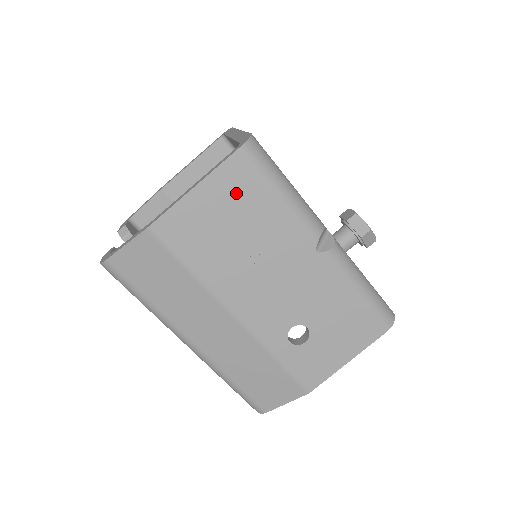
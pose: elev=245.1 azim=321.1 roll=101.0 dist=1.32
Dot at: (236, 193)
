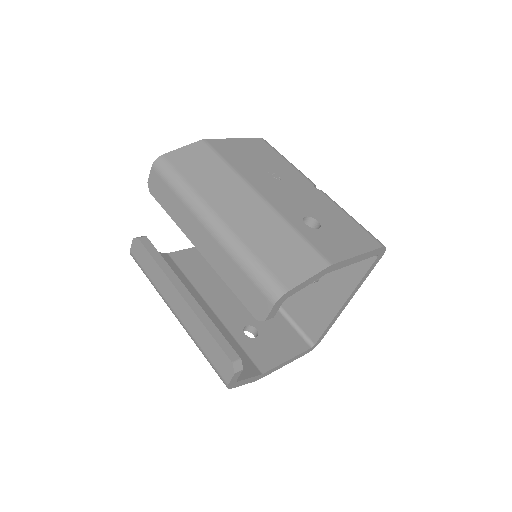
Dot at: (260, 149)
